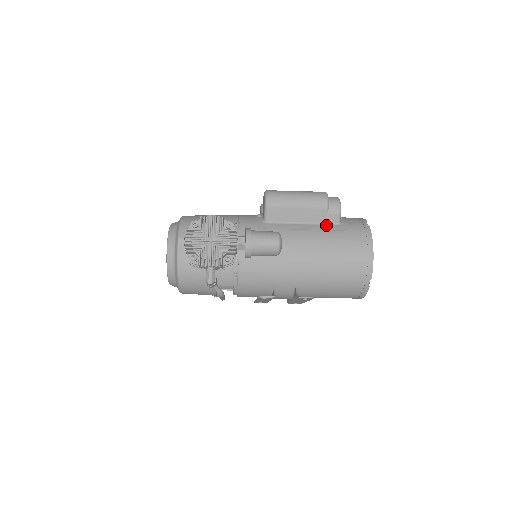
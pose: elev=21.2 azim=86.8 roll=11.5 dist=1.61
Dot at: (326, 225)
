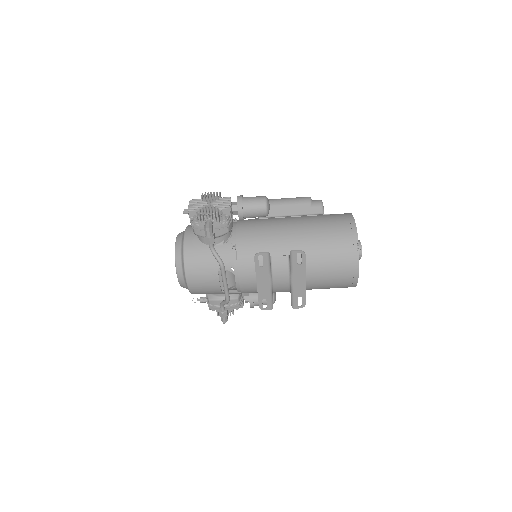
Dot at: occluded
